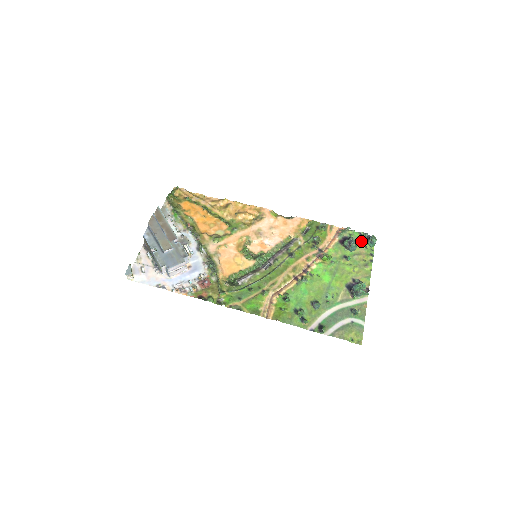
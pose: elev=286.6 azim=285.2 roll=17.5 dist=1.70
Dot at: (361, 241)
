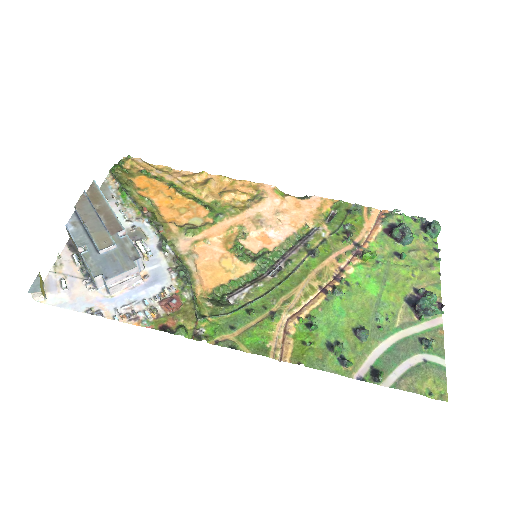
Dot at: (417, 230)
